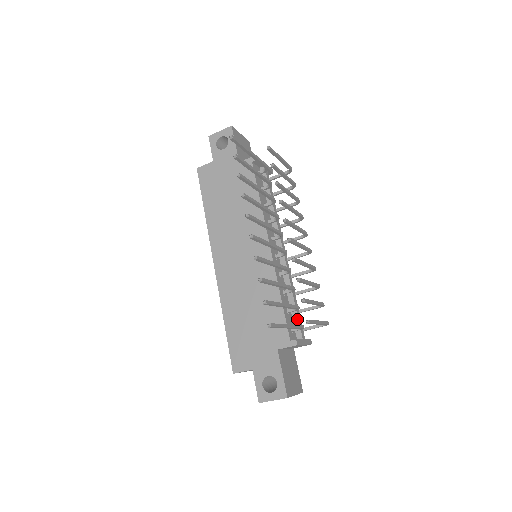
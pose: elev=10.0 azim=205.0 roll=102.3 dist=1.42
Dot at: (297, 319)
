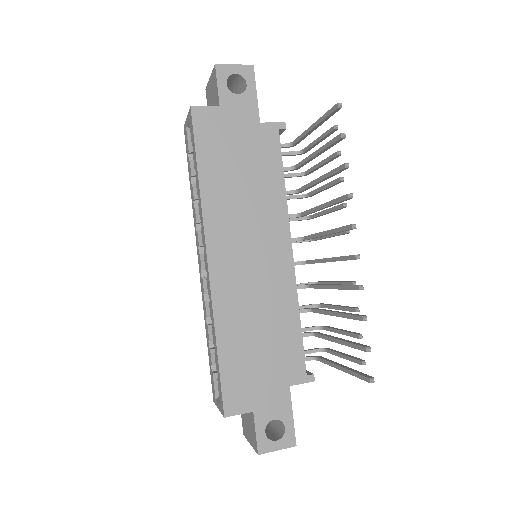
Dot at: occluded
